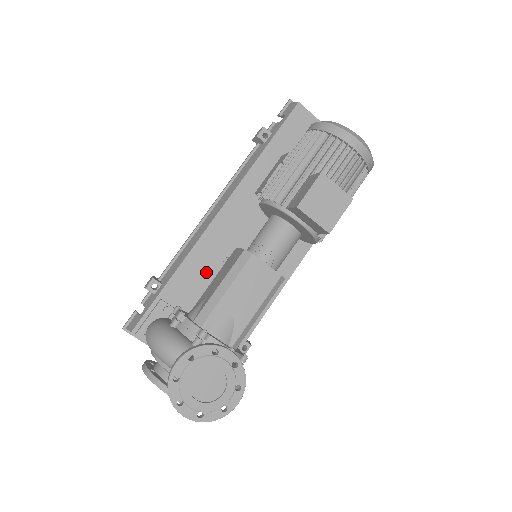
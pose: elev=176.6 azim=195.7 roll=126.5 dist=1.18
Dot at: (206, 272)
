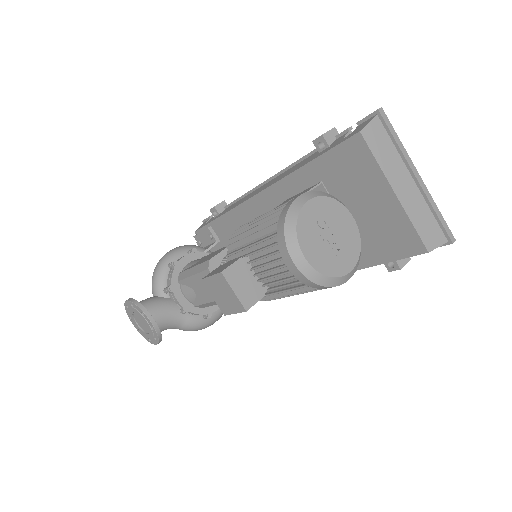
Dot at: occluded
